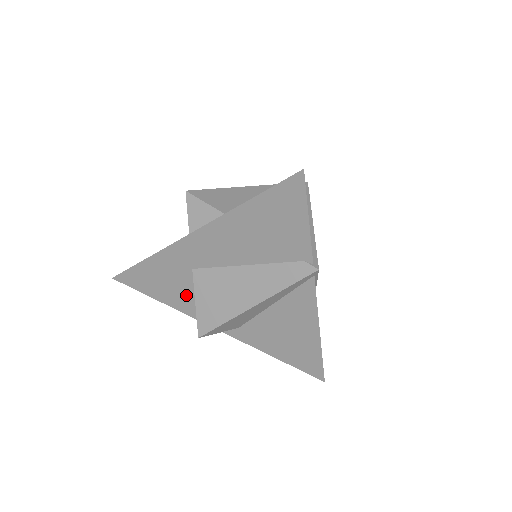
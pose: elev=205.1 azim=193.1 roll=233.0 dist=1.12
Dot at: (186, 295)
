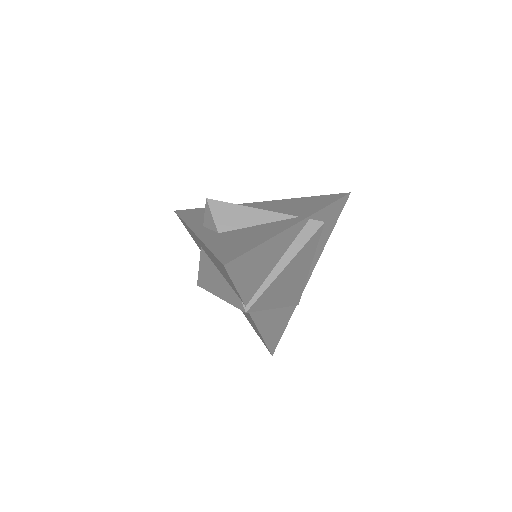
Dot at: occluded
